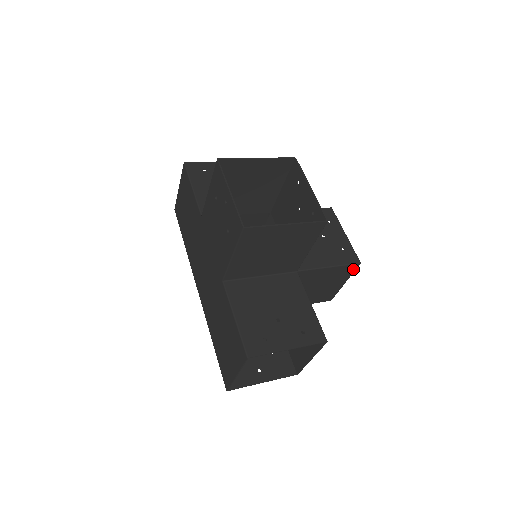
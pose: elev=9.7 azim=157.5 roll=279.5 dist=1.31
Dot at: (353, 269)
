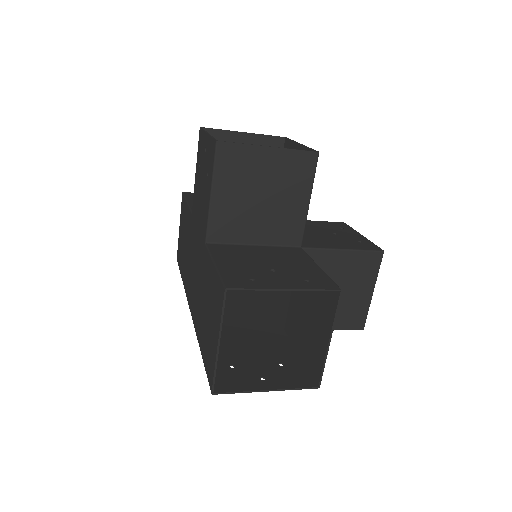
Dot at: (377, 262)
